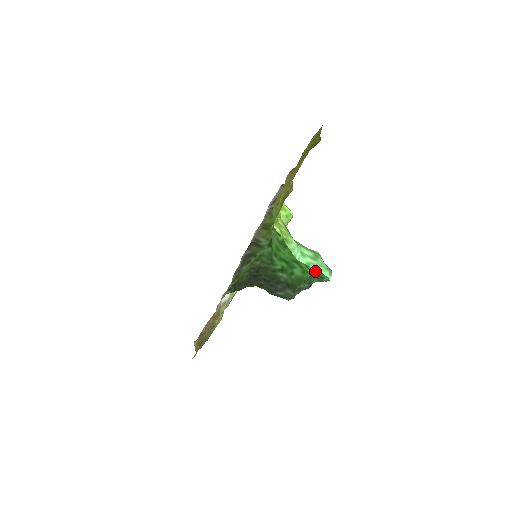
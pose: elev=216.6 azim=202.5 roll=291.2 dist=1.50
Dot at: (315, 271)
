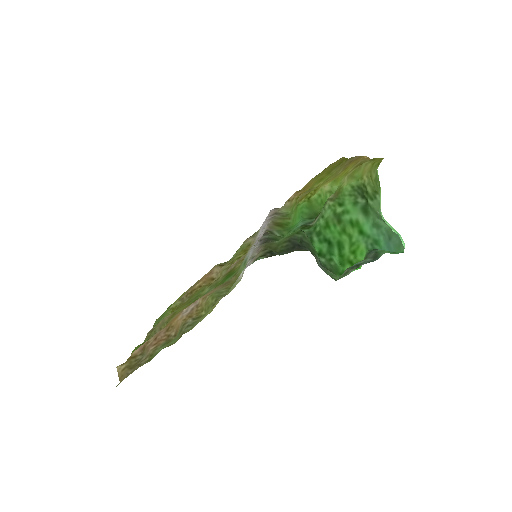
Dot at: (376, 249)
